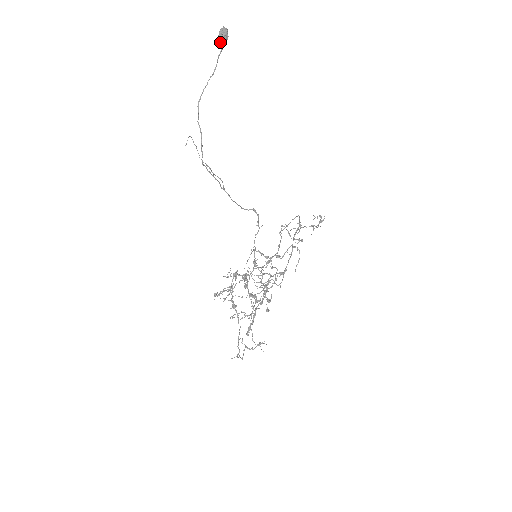
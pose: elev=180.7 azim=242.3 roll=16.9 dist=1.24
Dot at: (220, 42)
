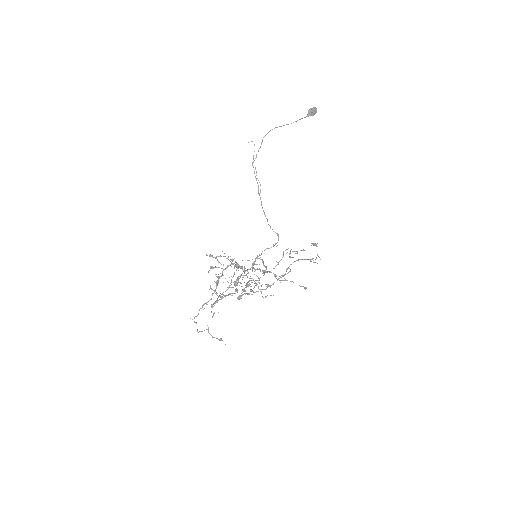
Dot at: (308, 113)
